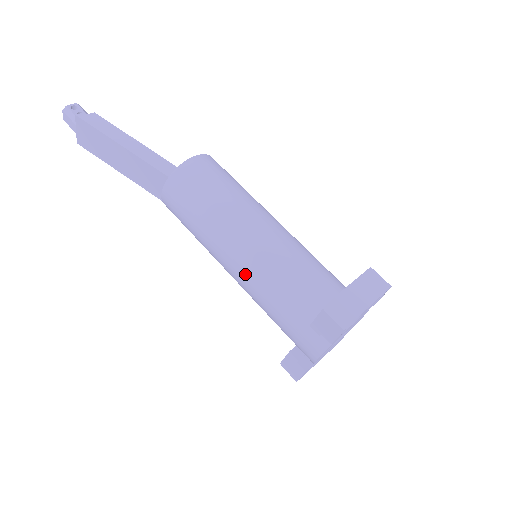
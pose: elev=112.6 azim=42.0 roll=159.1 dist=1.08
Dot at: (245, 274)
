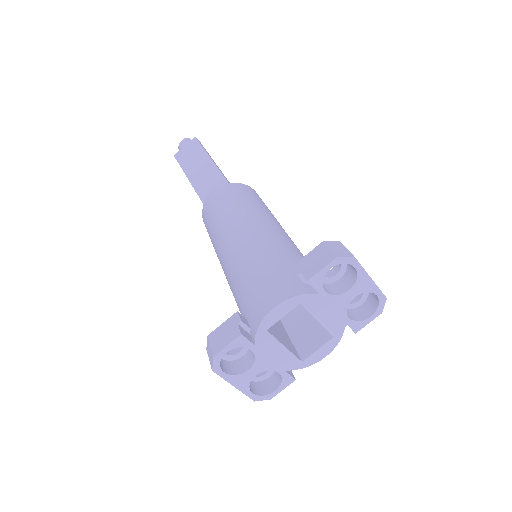
Dot at: (247, 237)
